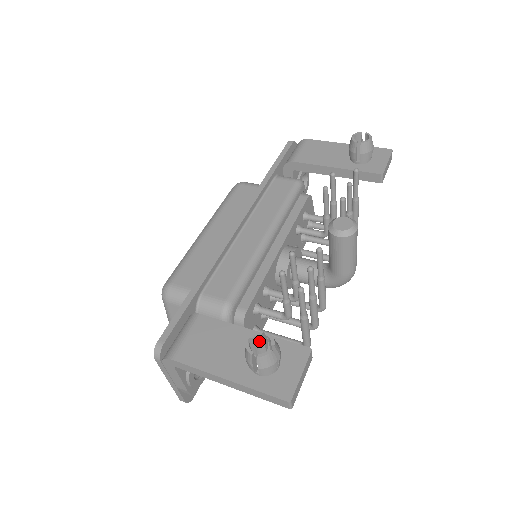
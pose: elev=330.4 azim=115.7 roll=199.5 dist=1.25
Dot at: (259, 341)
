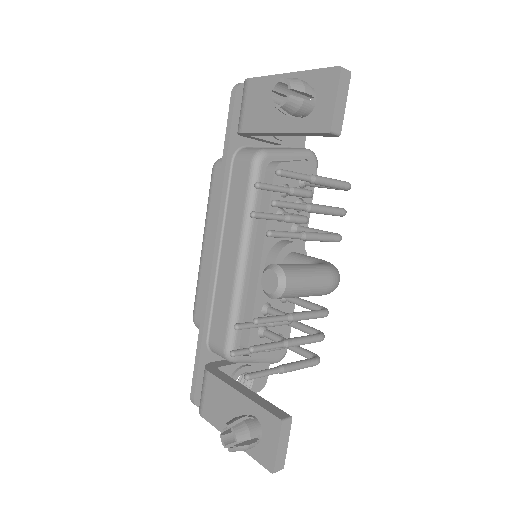
Dot at: (234, 425)
